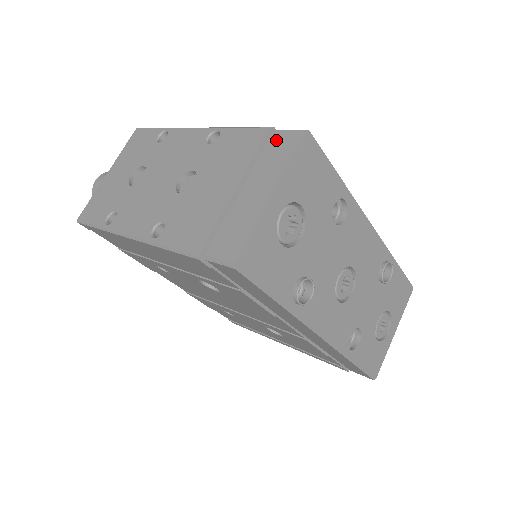
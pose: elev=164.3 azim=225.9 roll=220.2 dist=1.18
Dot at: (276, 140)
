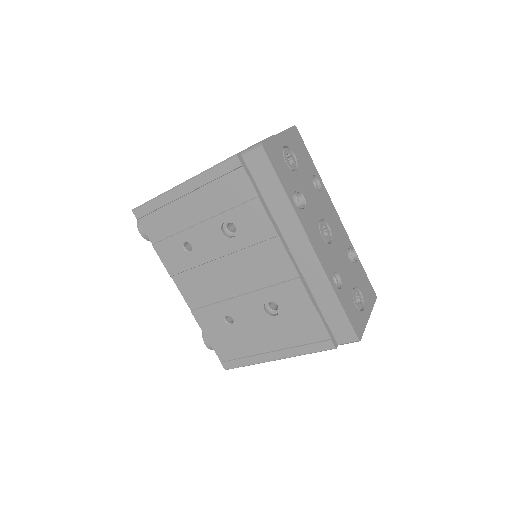
Dot at: occluded
